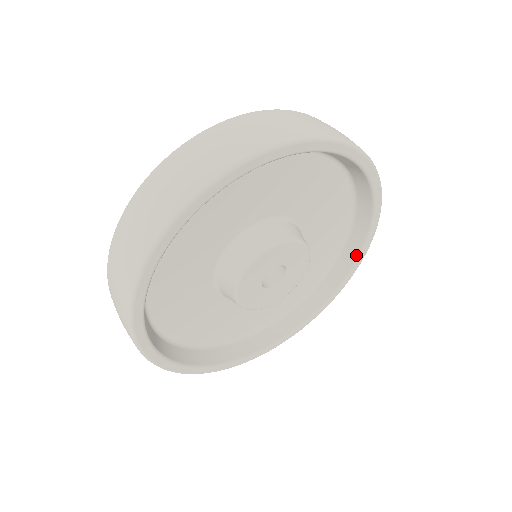
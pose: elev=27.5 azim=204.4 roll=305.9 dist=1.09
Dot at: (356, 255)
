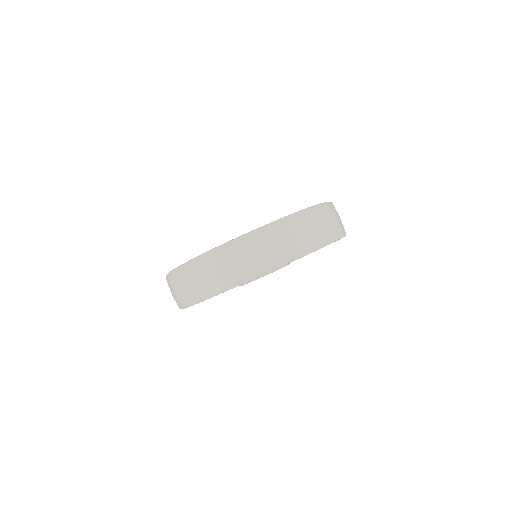
Dot at: occluded
